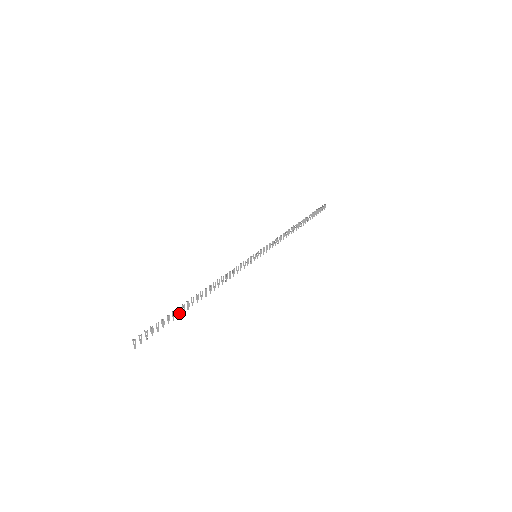
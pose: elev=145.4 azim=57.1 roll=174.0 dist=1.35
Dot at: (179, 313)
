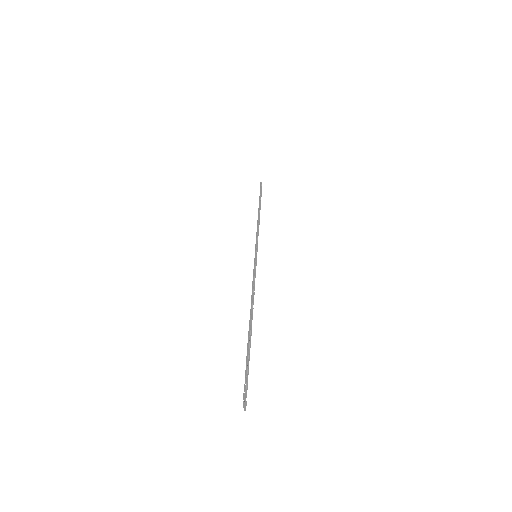
Dot at: occluded
